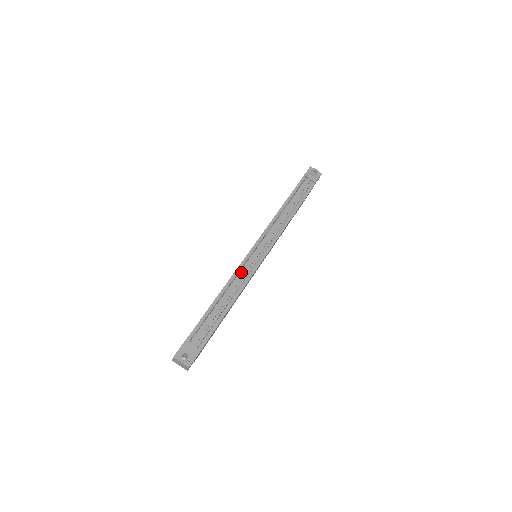
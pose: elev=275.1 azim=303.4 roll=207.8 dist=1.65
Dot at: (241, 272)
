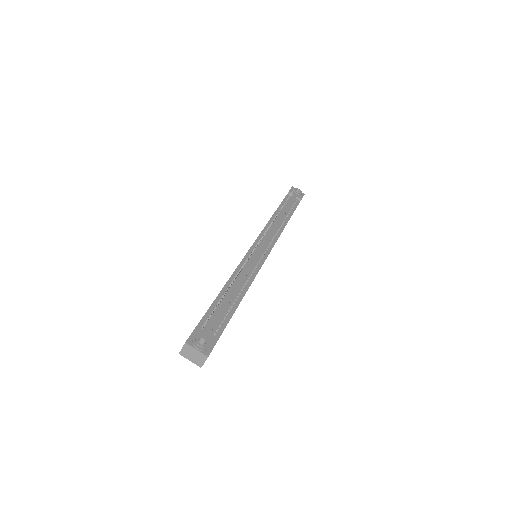
Dot at: (247, 264)
